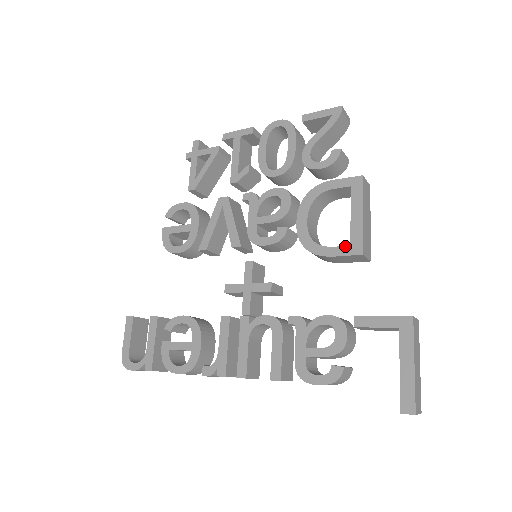
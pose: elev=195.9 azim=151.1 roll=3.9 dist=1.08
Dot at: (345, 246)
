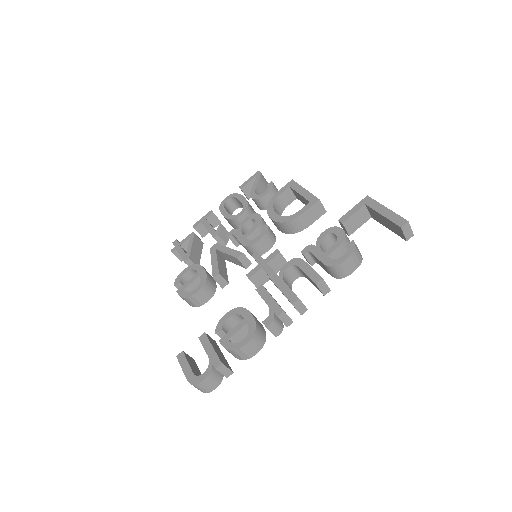
Dot at: (307, 204)
